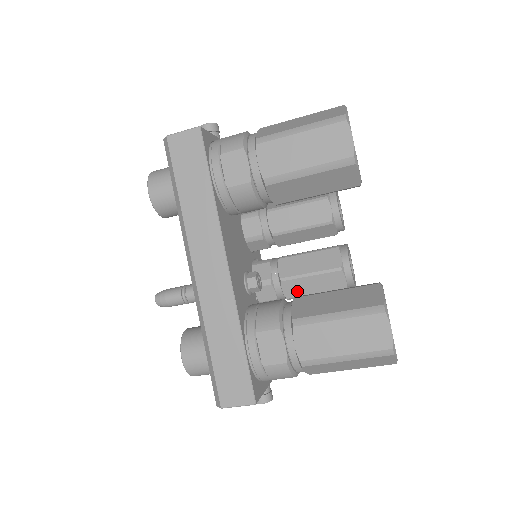
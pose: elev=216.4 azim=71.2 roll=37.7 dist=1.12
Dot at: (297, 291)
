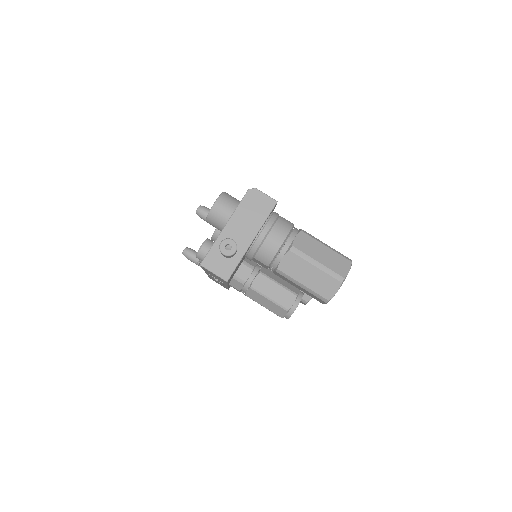
Dot at: (269, 274)
